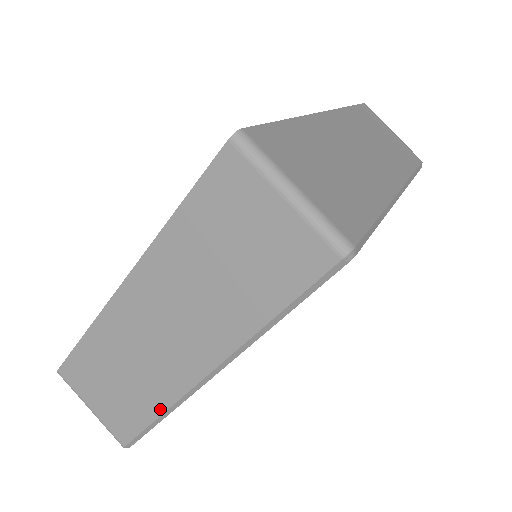
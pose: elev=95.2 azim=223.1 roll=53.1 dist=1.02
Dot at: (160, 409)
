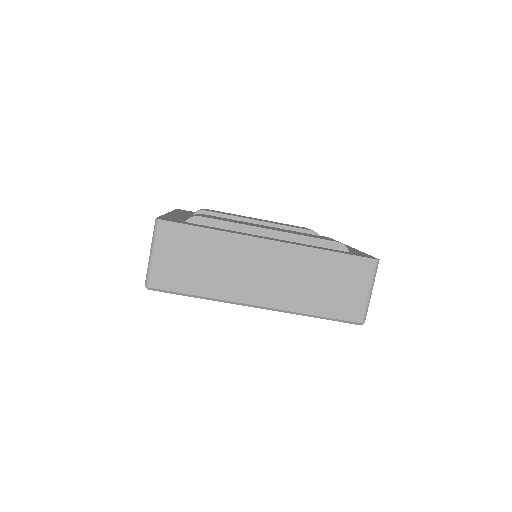
Dot at: occluded
